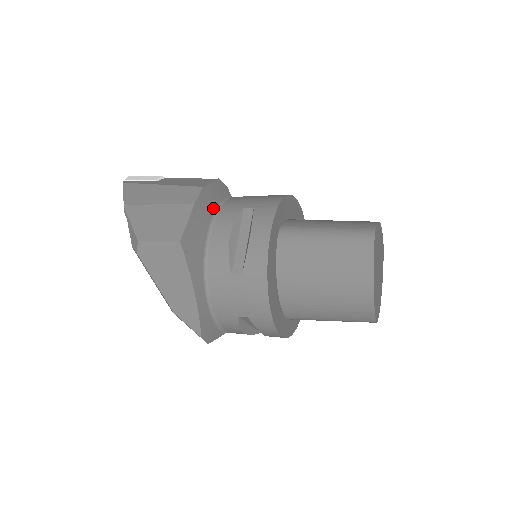
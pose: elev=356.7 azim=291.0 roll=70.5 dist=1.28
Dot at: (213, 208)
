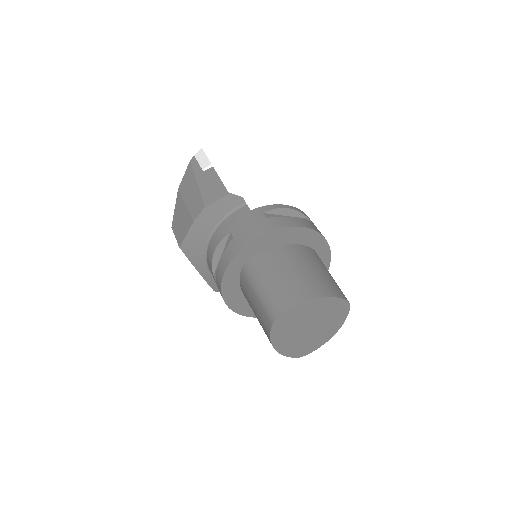
Dot at: (216, 220)
